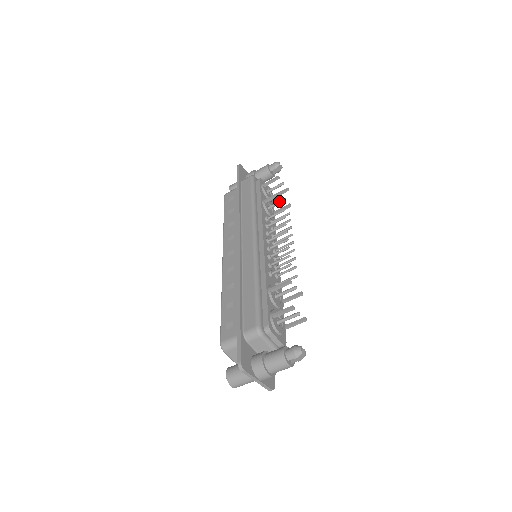
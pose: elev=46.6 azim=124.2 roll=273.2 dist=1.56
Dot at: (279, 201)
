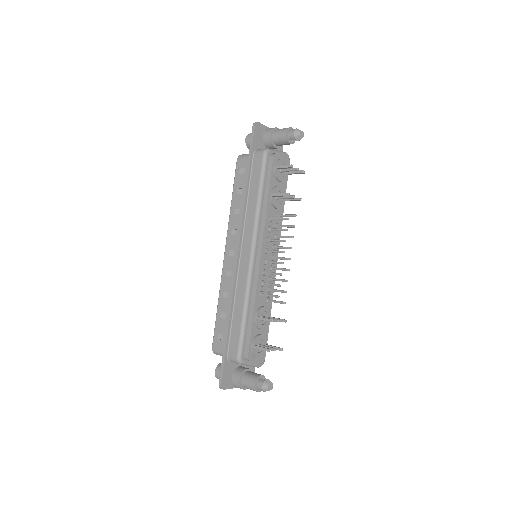
Dot at: (288, 197)
